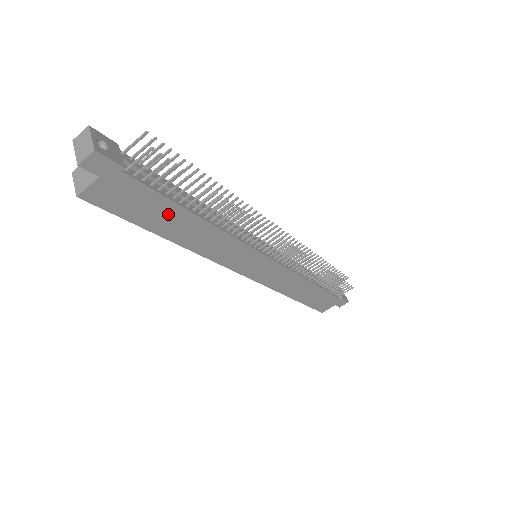
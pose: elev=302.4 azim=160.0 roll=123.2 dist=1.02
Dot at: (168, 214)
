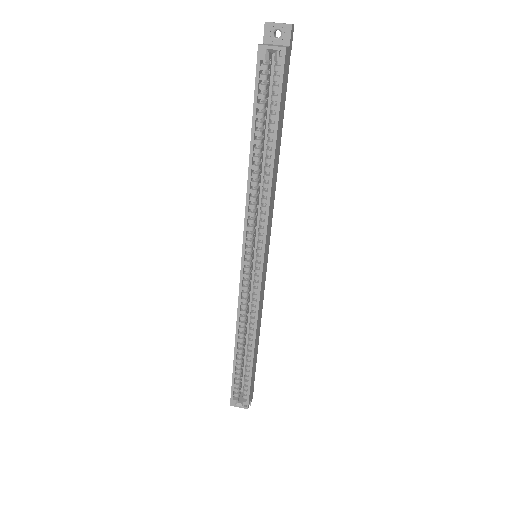
Dot at: (281, 125)
